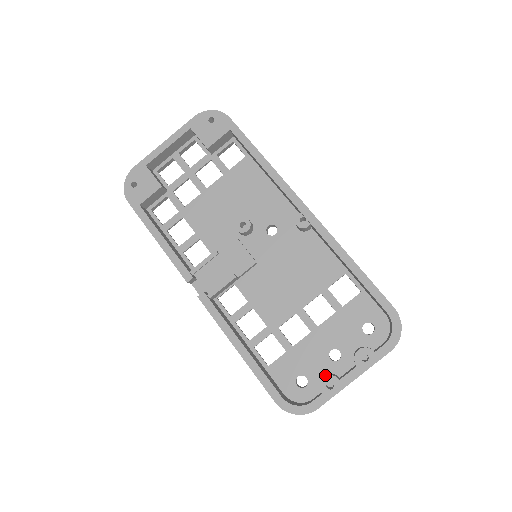
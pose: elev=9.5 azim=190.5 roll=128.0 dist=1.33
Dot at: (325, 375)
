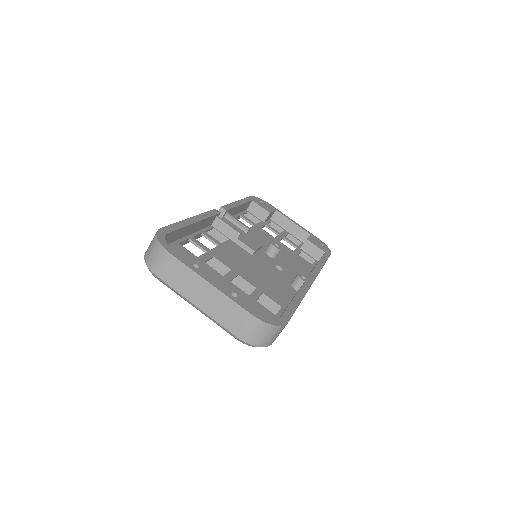
Dot at: occluded
